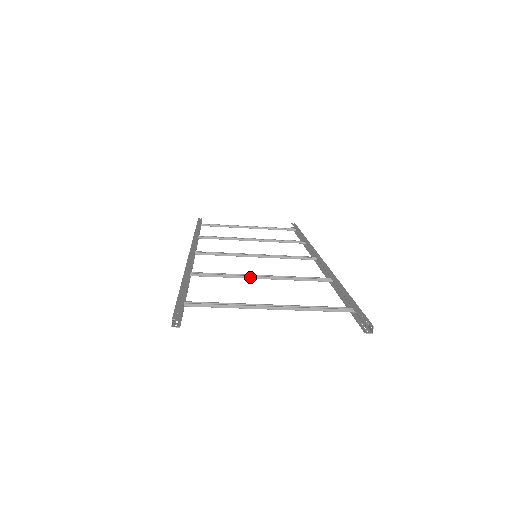
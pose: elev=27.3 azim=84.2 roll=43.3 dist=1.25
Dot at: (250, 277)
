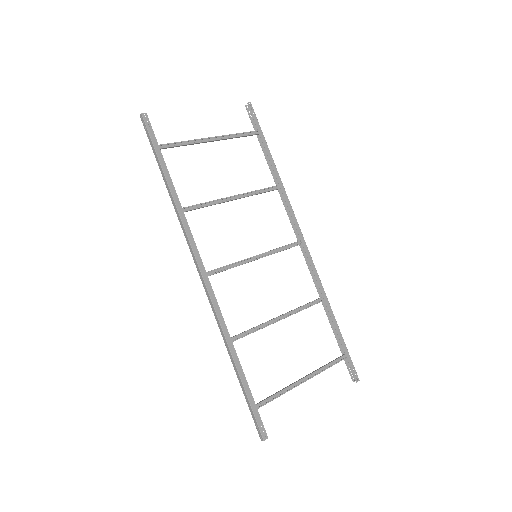
Dot at: (273, 323)
